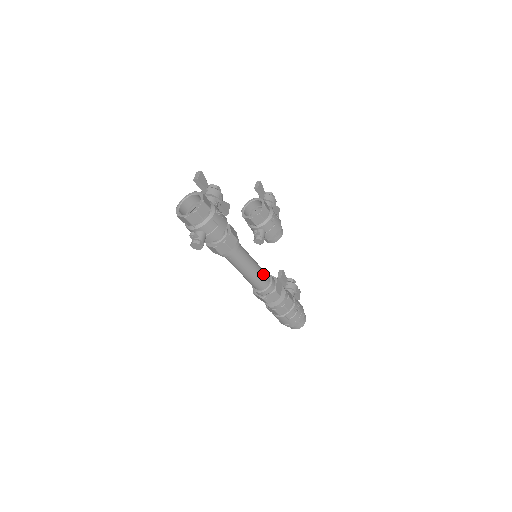
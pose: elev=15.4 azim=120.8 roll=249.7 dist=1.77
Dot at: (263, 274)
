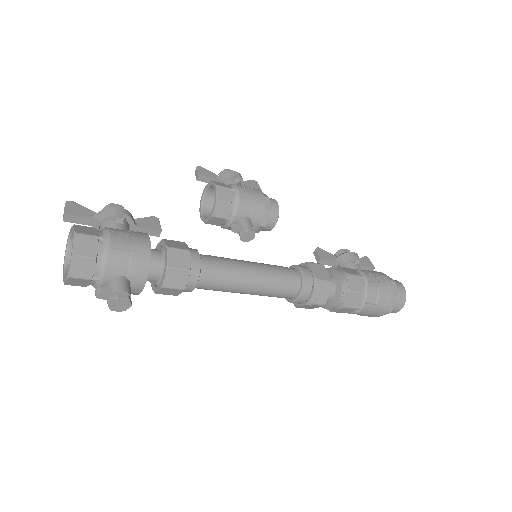
Dot at: (279, 271)
